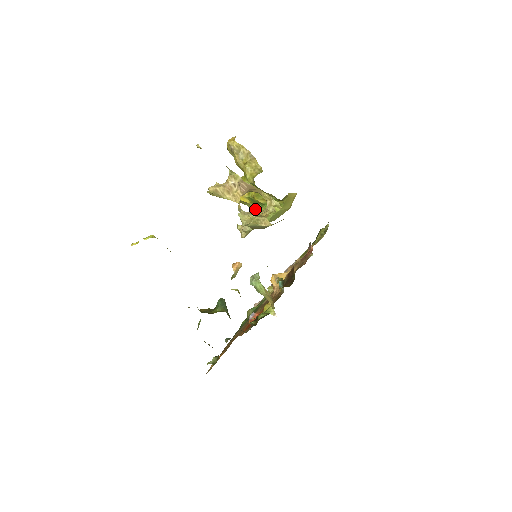
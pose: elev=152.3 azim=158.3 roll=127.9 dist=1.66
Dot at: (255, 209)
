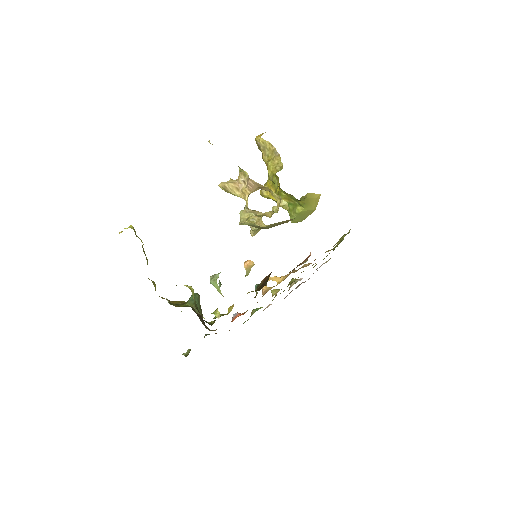
Dot at: occluded
